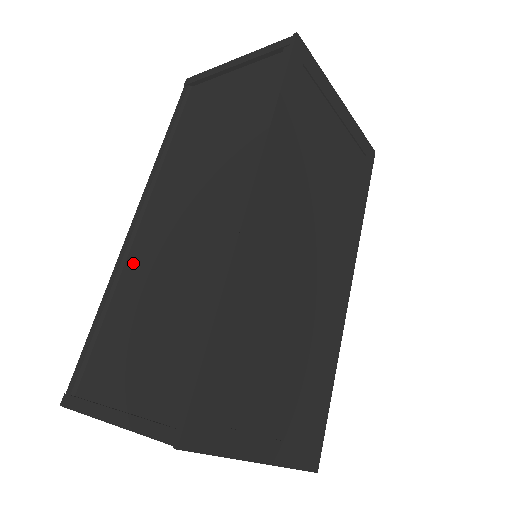
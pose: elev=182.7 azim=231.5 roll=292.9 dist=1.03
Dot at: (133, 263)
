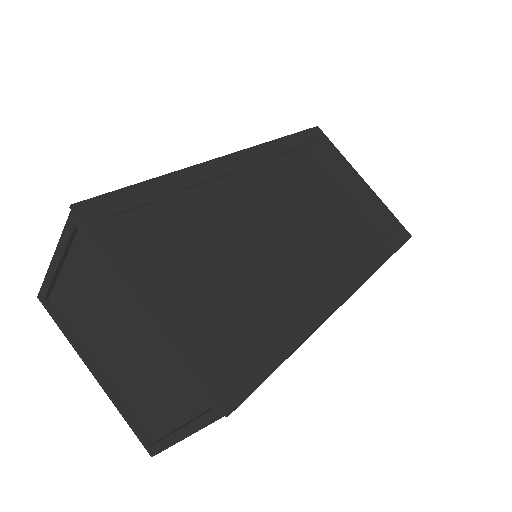
Dot at: occluded
